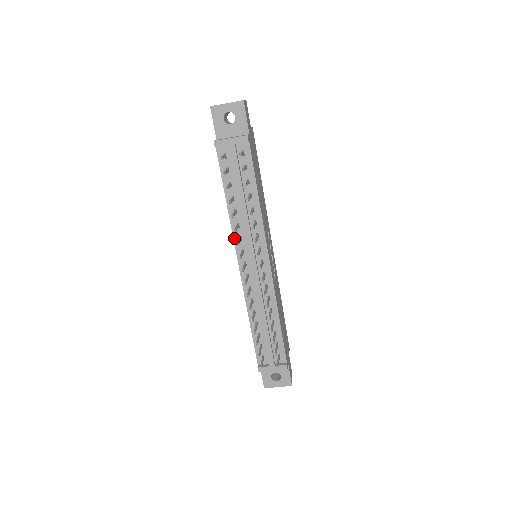
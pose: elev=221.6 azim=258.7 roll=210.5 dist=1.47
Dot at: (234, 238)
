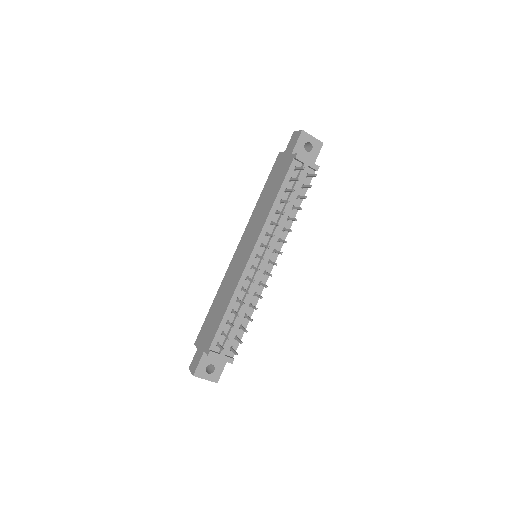
Dot at: (262, 231)
